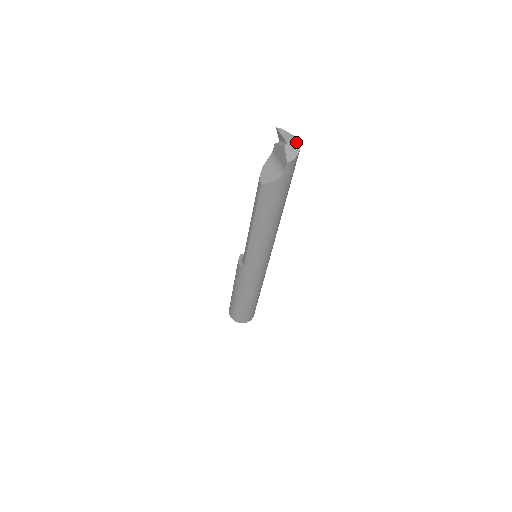
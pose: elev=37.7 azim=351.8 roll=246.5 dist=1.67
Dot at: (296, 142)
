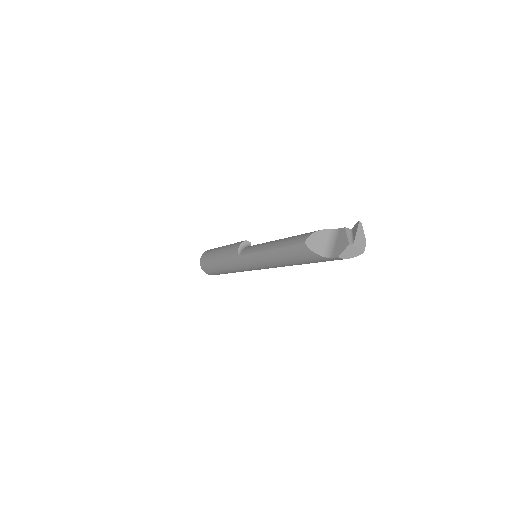
Dot at: (361, 248)
